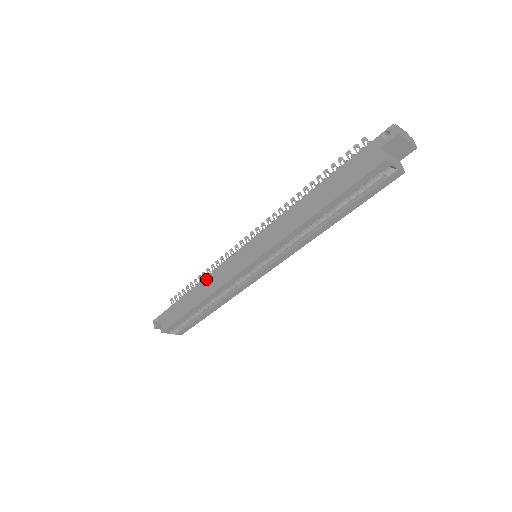
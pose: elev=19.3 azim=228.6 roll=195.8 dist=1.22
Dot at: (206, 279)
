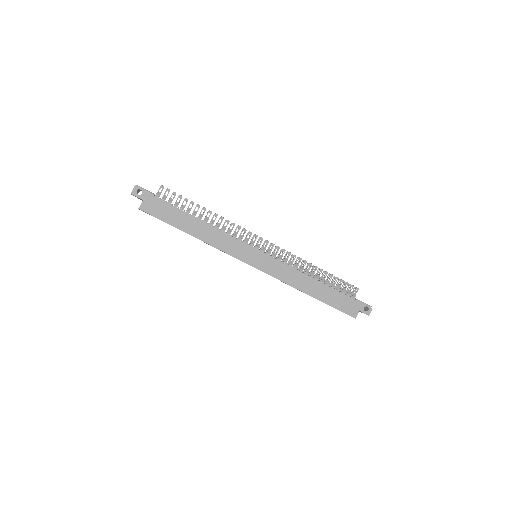
Dot at: (216, 230)
